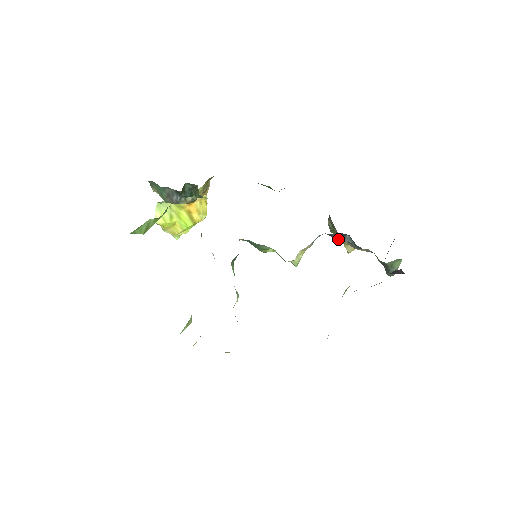
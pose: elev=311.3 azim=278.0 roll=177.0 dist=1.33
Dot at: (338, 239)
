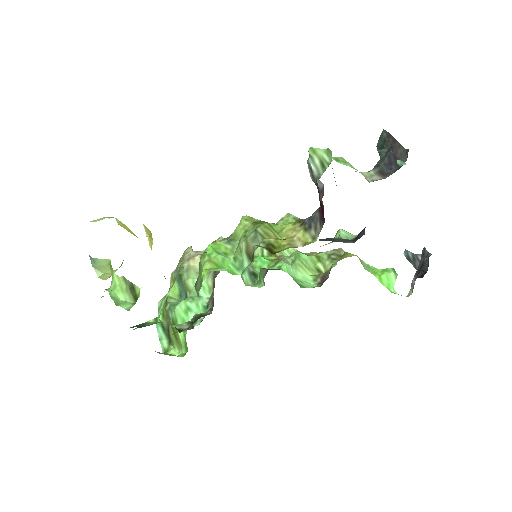
Dot at: occluded
